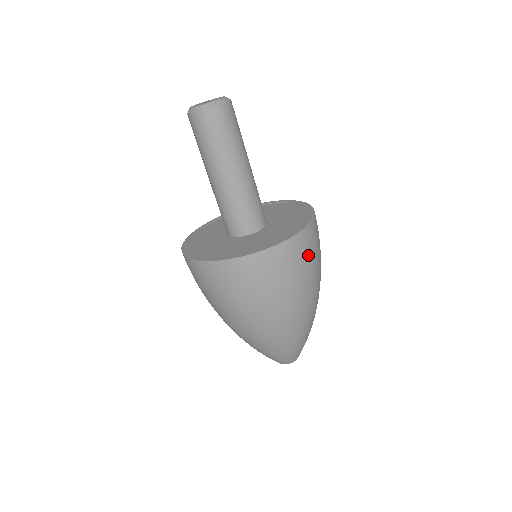
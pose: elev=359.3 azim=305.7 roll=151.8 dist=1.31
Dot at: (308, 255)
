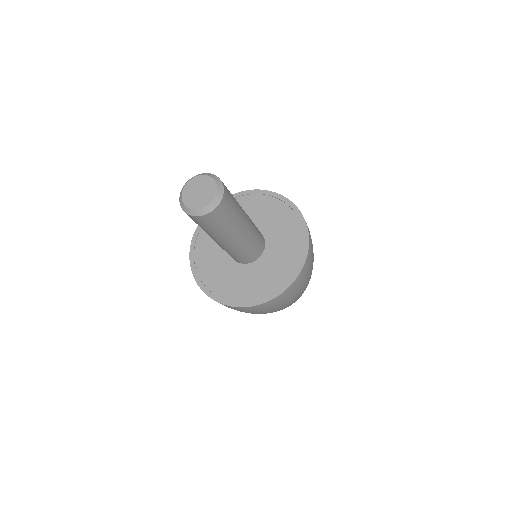
Dot at: (300, 286)
